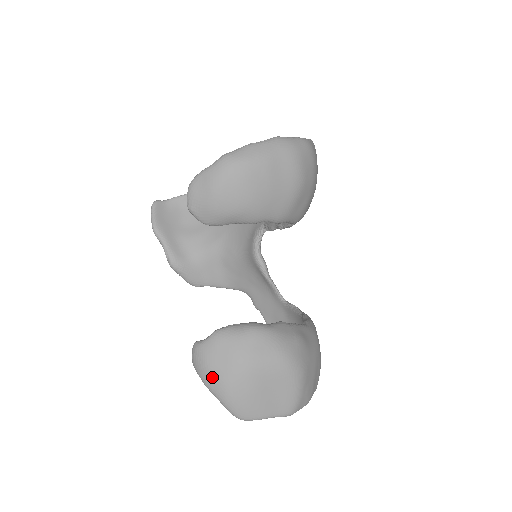
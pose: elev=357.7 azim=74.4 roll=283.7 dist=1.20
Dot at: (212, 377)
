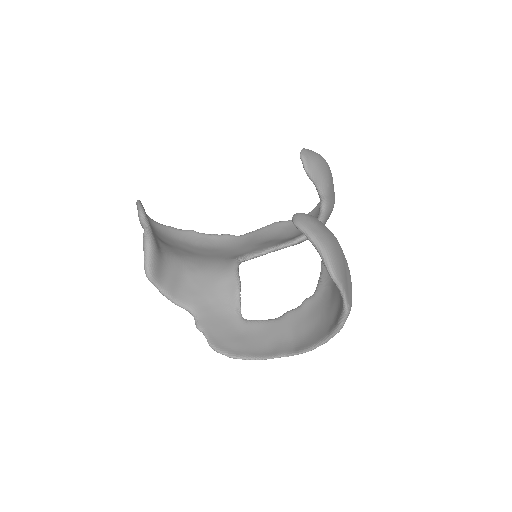
Dot at: (320, 230)
